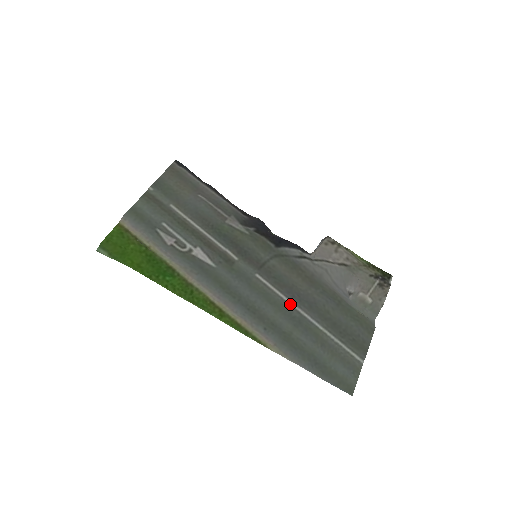
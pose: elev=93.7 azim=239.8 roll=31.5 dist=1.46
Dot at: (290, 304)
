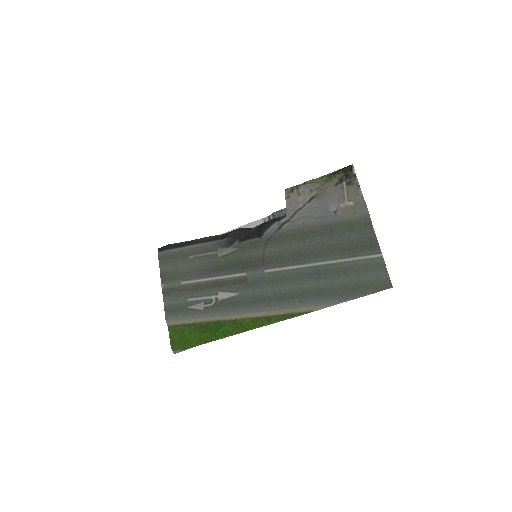
Dot at: (301, 268)
